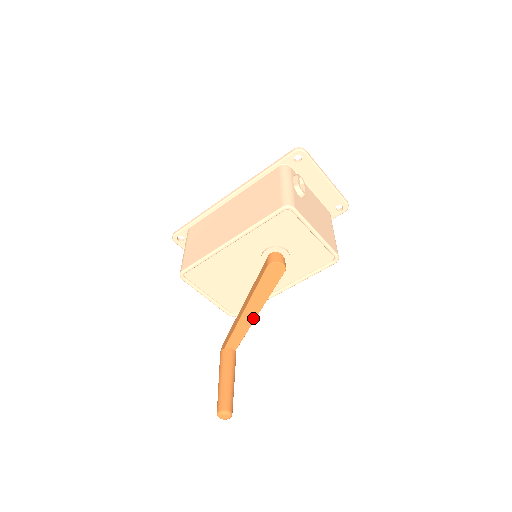
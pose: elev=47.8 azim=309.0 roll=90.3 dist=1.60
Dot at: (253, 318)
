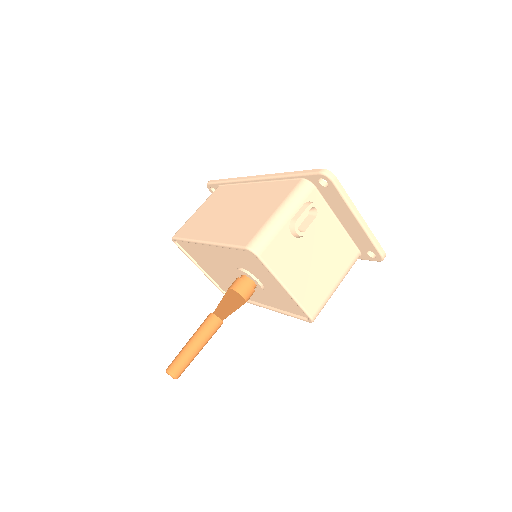
Dot at: (229, 312)
